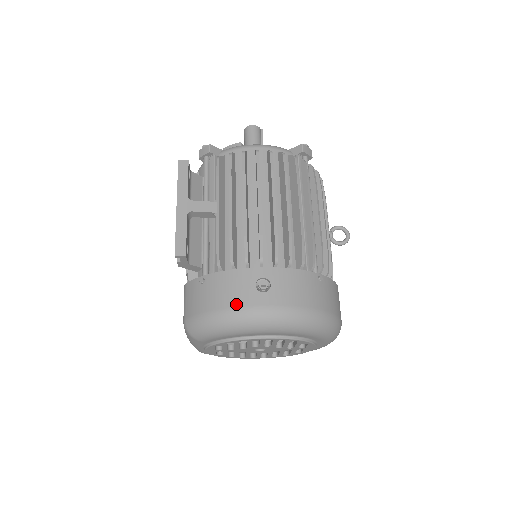
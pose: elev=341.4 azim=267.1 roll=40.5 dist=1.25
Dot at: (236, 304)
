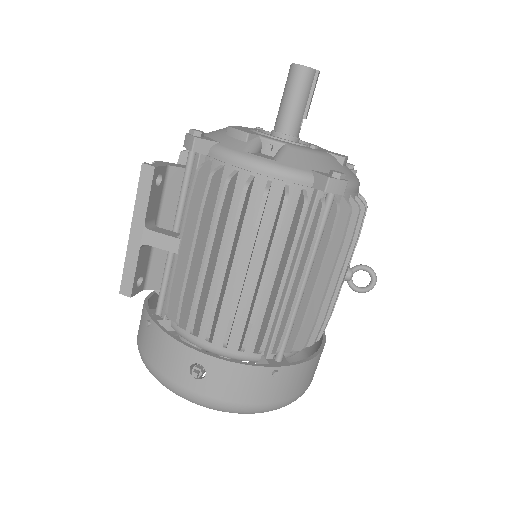
Dot at: (167, 375)
